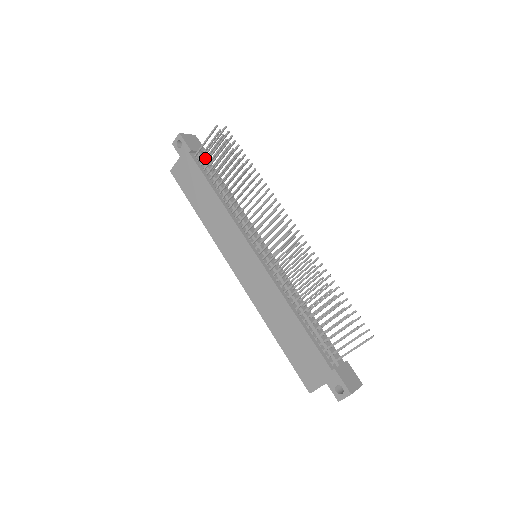
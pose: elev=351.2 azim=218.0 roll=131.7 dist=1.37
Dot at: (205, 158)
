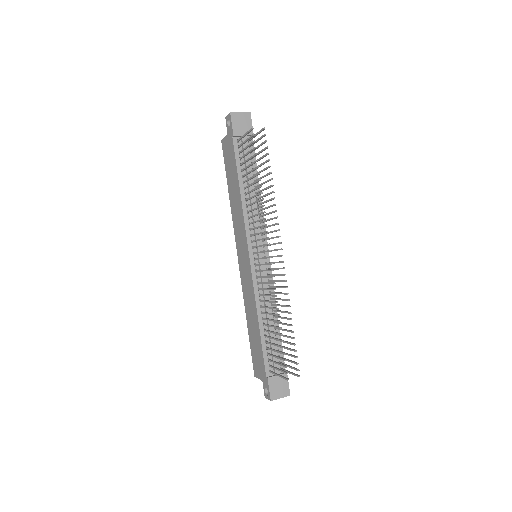
Dot at: (242, 150)
